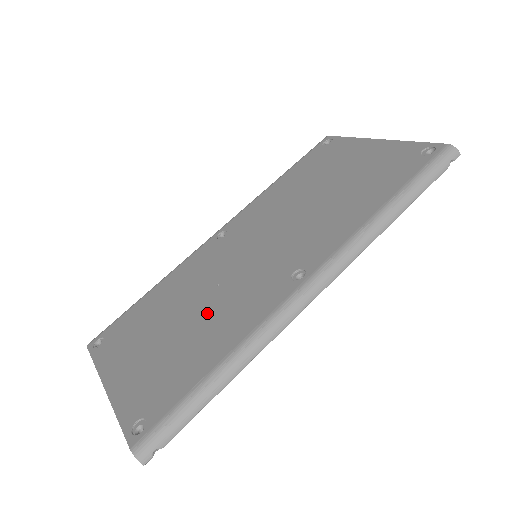
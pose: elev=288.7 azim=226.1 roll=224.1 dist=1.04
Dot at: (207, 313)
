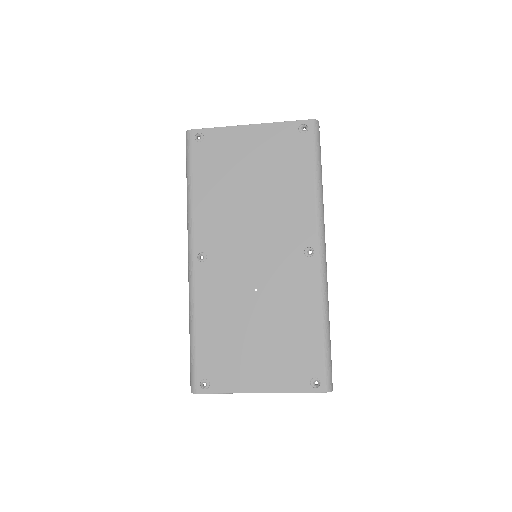
Dot at: (274, 309)
